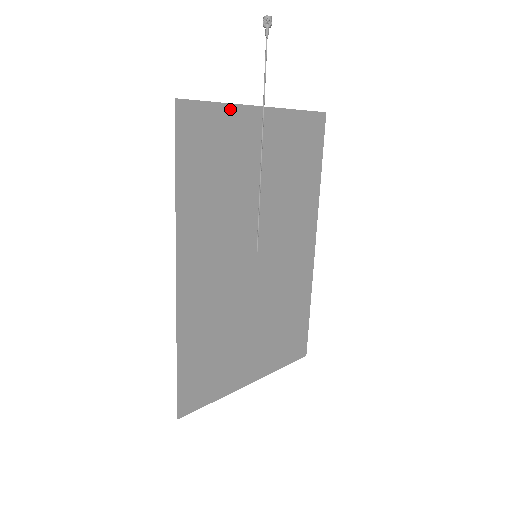
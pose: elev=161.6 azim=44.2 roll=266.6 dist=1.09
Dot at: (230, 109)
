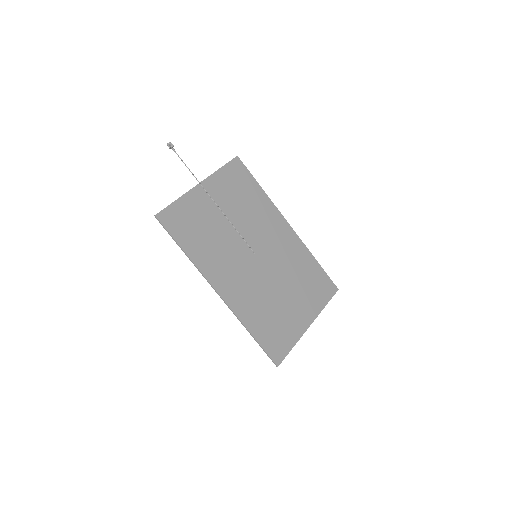
Dot at: (183, 199)
